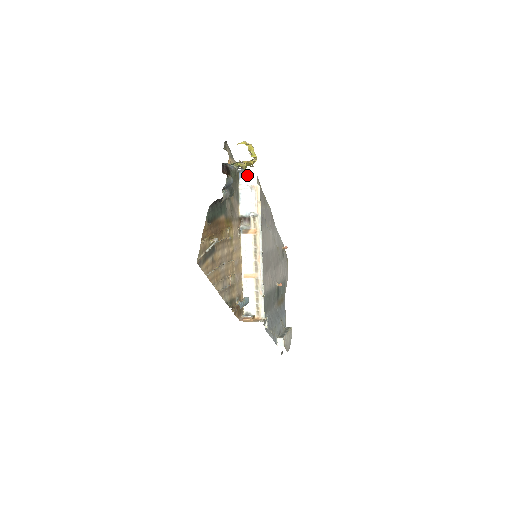
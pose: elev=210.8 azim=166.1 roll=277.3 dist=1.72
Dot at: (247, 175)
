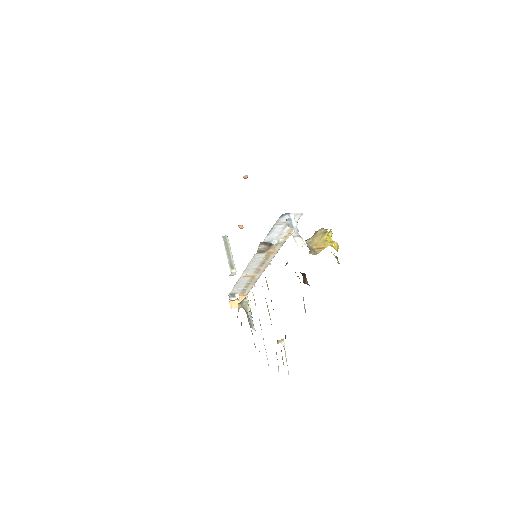
Dot at: occluded
